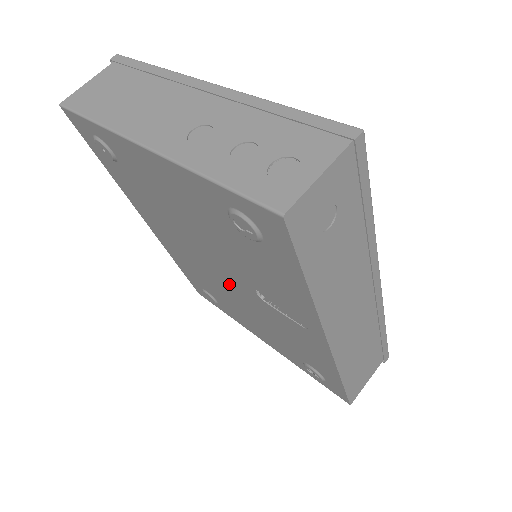
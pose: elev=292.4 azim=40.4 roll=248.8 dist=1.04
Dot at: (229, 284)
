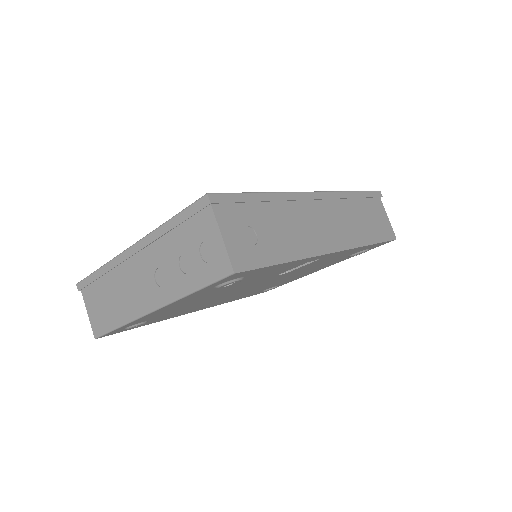
Dot at: occluded
